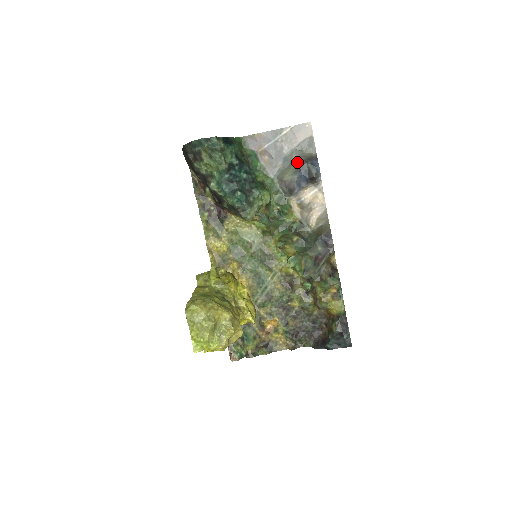
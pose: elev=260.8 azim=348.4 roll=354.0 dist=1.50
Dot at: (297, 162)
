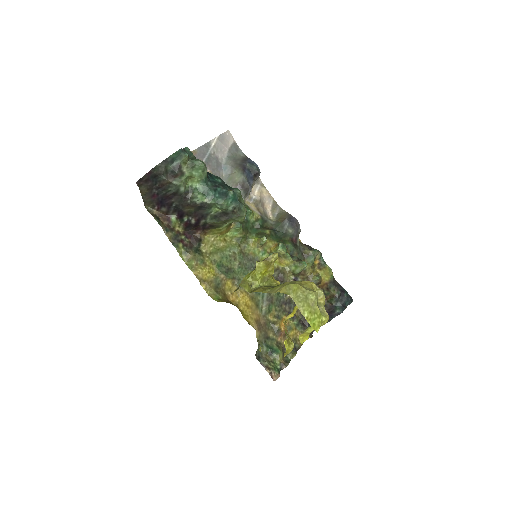
Dot at: (237, 165)
